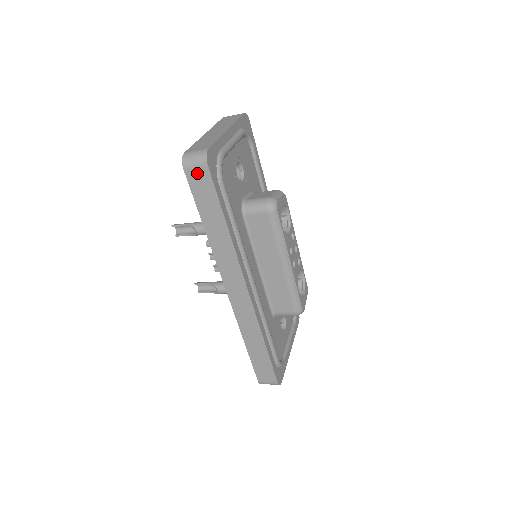
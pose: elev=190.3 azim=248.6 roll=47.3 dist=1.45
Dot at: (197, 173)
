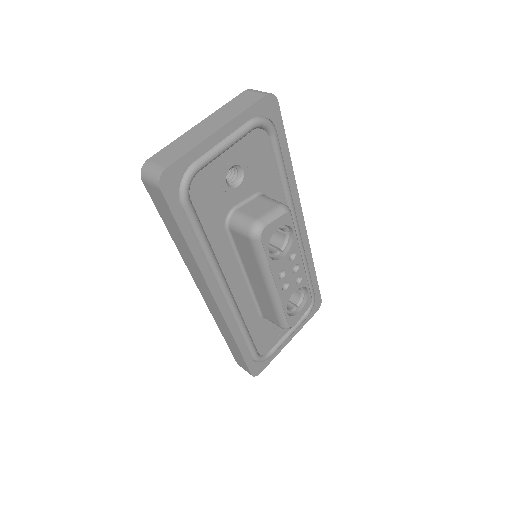
Dot at: (153, 190)
